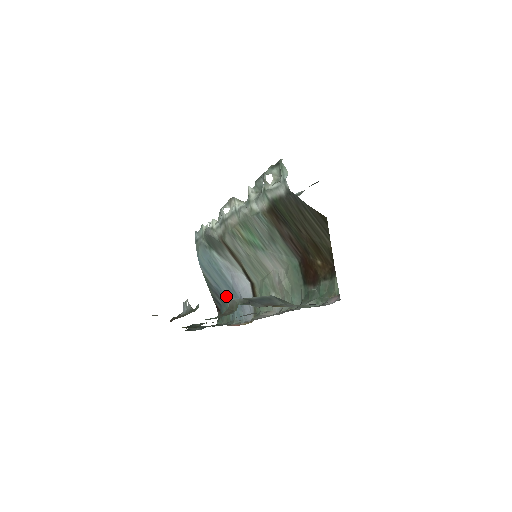
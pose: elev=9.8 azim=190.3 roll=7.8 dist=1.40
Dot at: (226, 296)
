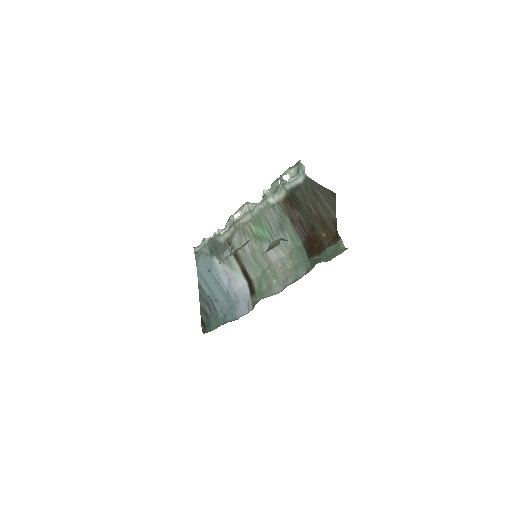
Dot at: (218, 302)
